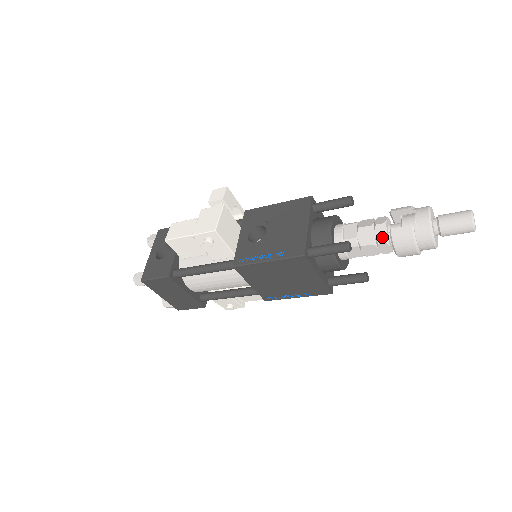
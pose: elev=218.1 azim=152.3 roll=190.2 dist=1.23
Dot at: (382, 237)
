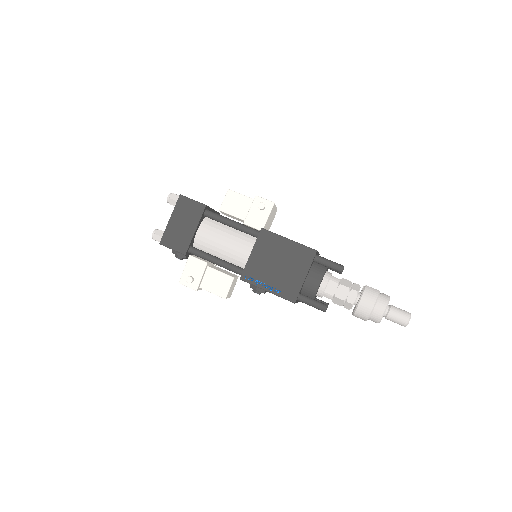
Dot at: (356, 288)
